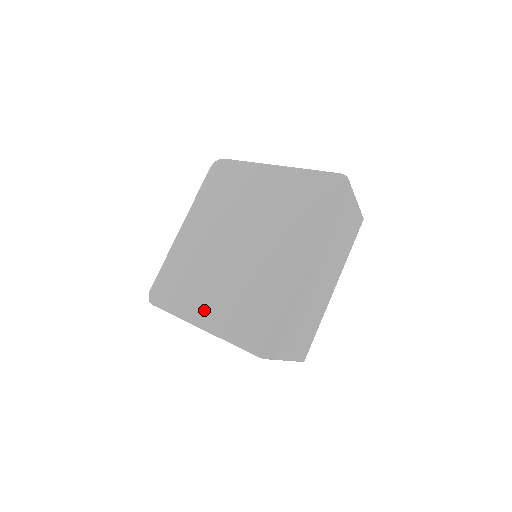
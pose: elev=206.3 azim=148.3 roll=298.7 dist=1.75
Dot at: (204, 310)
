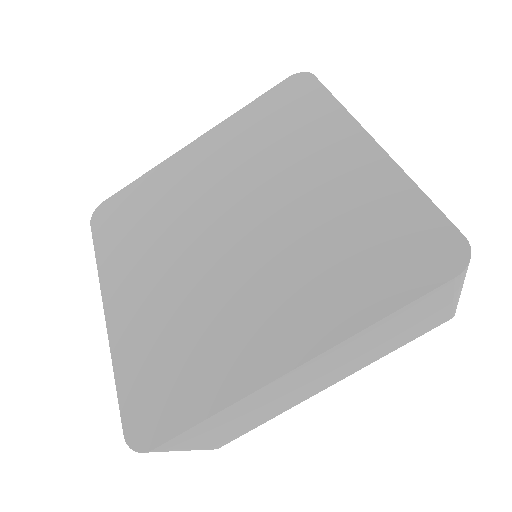
Dot at: (126, 288)
